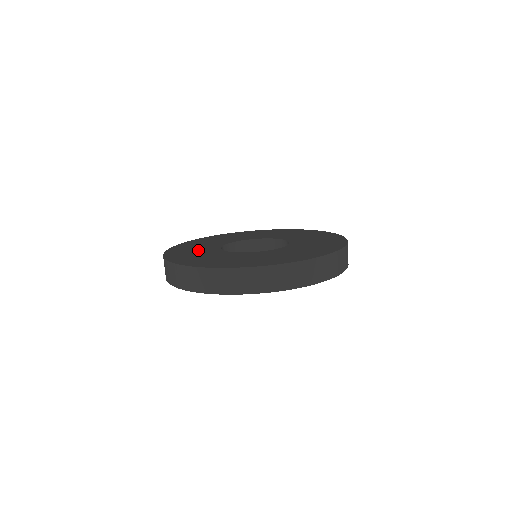
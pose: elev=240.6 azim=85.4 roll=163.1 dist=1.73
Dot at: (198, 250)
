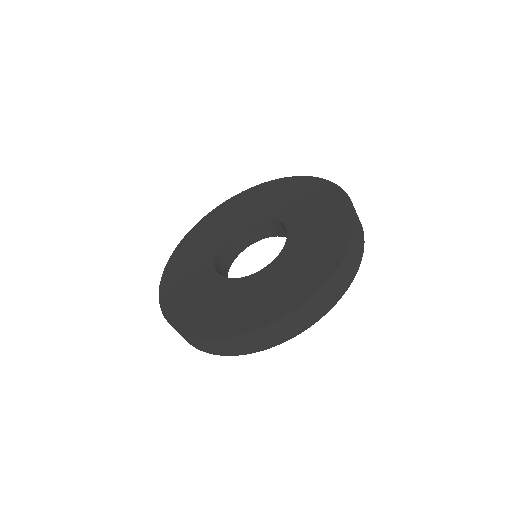
Dot at: (195, 288)
